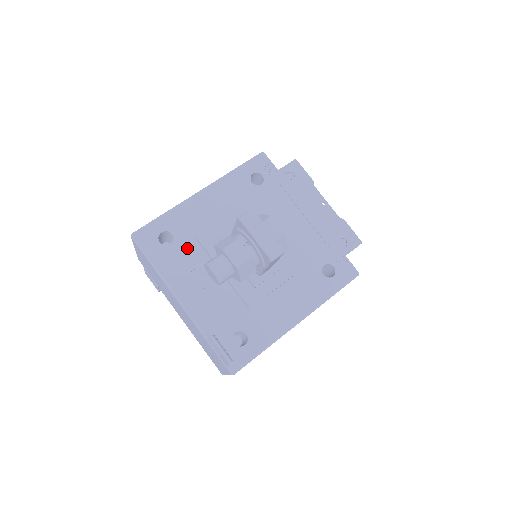
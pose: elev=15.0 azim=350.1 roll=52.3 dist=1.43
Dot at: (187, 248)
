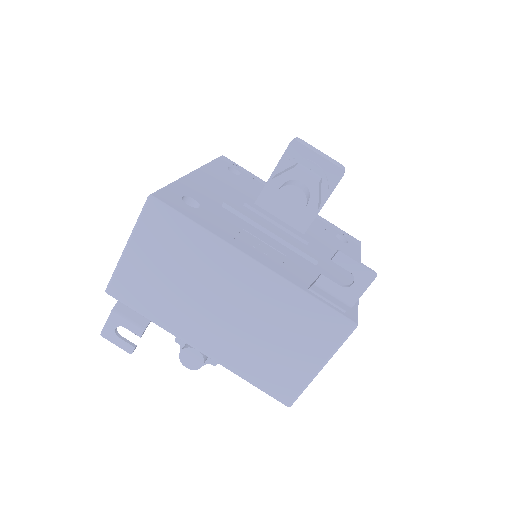
Dot at: (219, 212)
